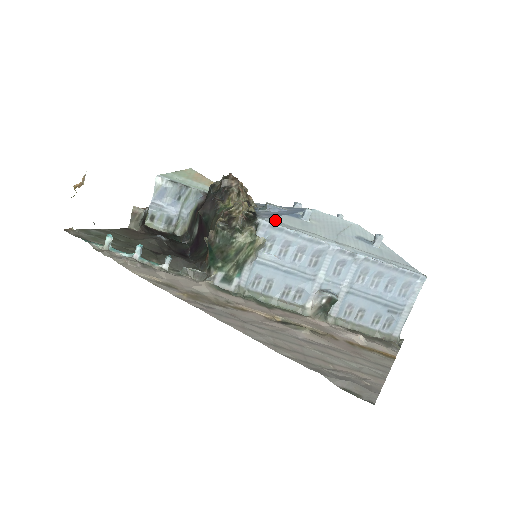
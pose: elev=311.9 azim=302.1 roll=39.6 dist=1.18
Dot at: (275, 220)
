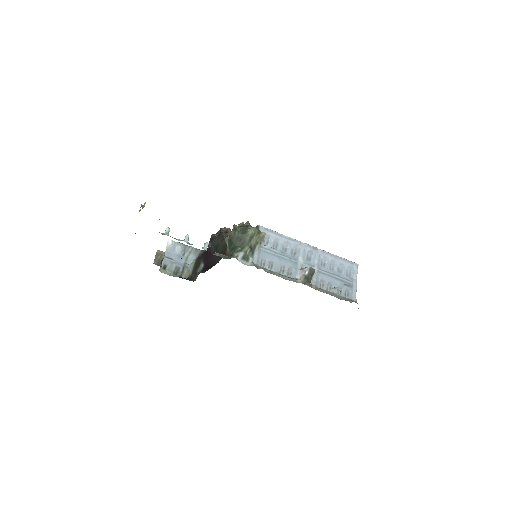
Dot at: occluded
